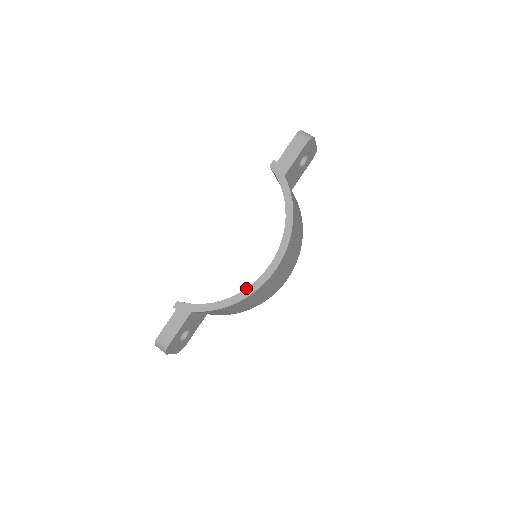
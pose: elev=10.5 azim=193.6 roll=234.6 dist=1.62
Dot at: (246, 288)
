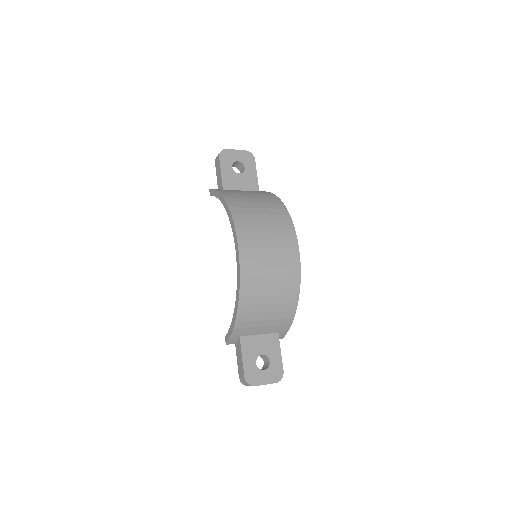
Dot at: occluded
